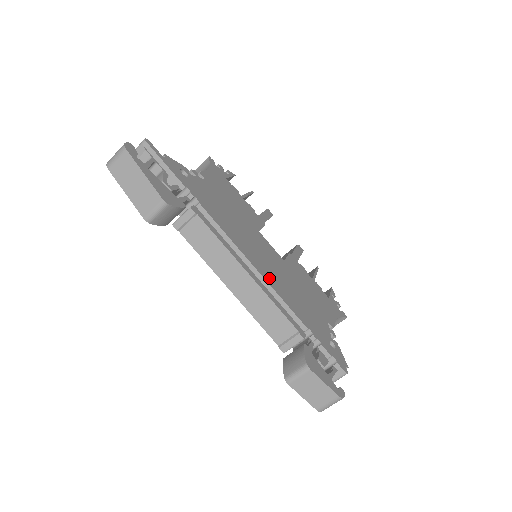
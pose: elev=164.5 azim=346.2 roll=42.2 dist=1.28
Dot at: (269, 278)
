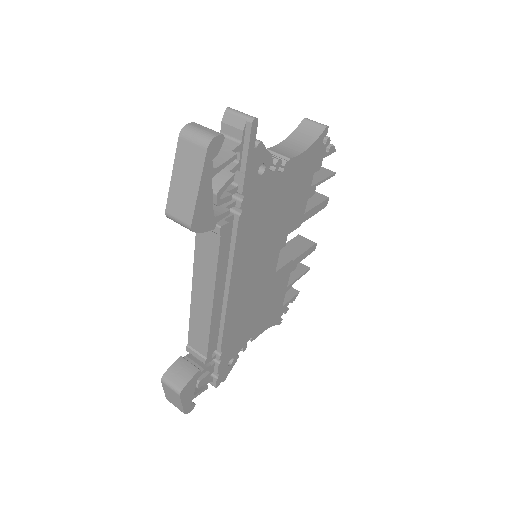
Dot at: (233, 302)
